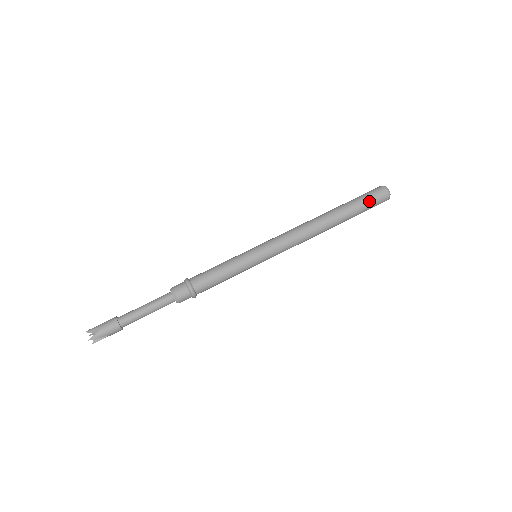
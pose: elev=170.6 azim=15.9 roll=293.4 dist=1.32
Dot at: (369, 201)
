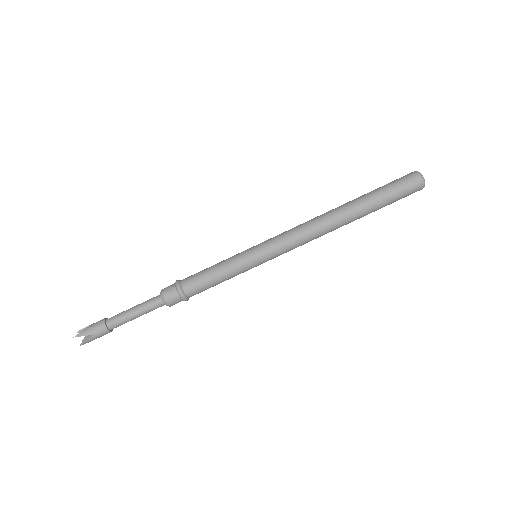
Dot at: (398, 198)
